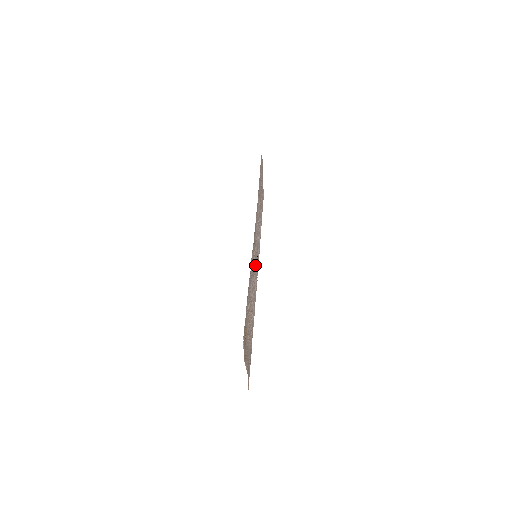
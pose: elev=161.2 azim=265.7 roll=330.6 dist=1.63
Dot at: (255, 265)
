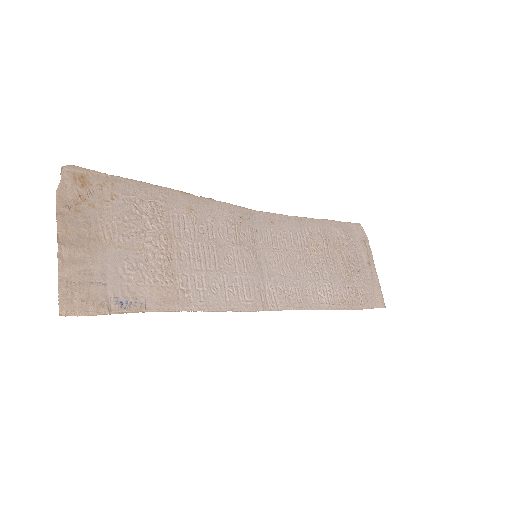
Dot at: (243, 257)
